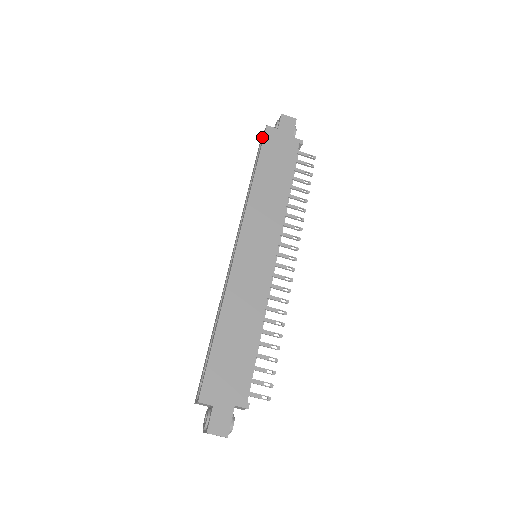
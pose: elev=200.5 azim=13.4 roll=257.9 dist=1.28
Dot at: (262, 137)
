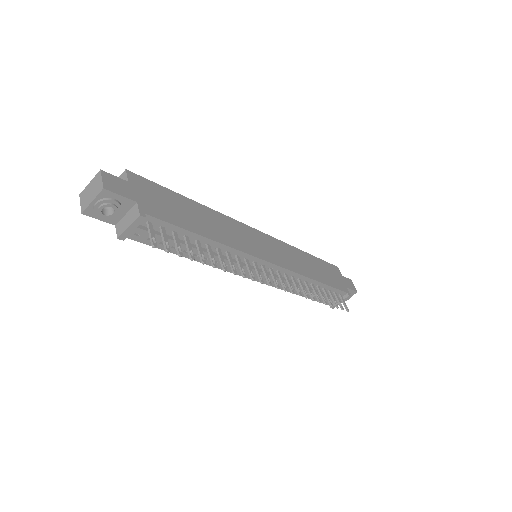
Dot at: occluded
